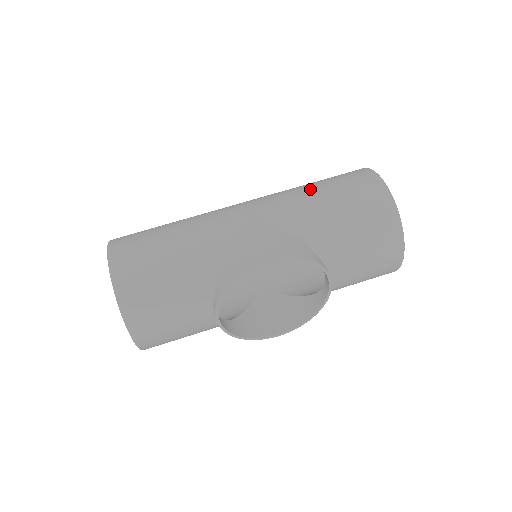
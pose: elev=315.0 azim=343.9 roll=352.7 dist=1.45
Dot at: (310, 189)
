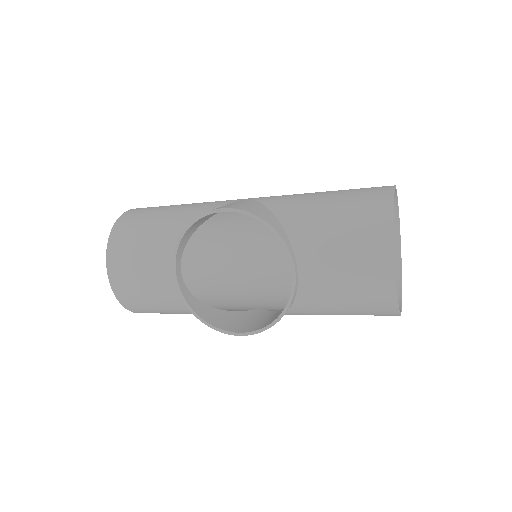
Dot at: occluded
